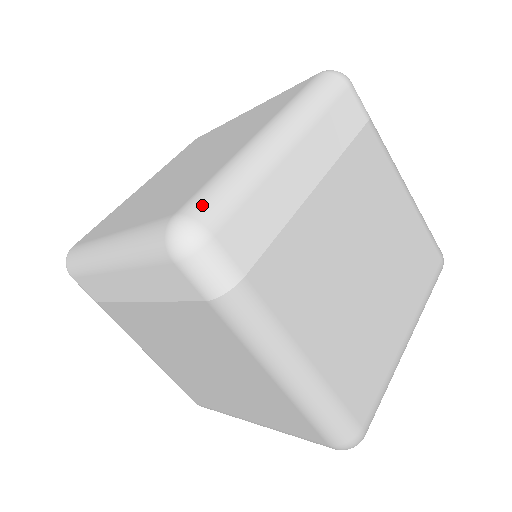
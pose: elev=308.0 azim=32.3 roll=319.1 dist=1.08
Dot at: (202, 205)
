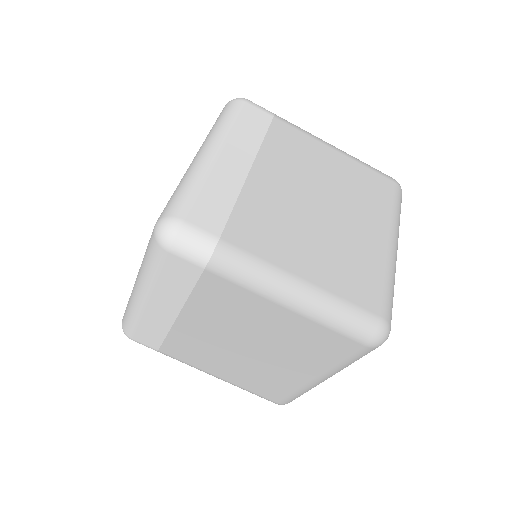
Dot at: (169, 208)
